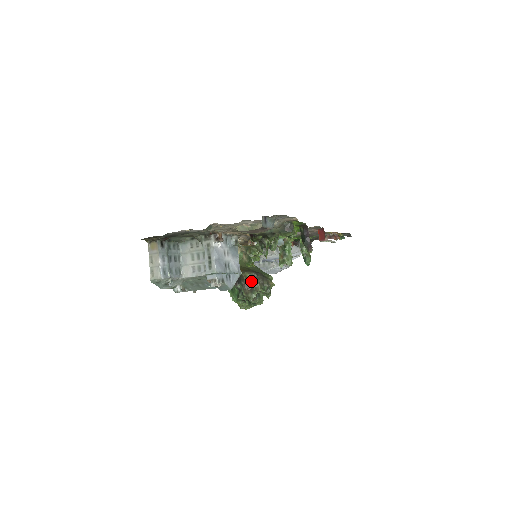
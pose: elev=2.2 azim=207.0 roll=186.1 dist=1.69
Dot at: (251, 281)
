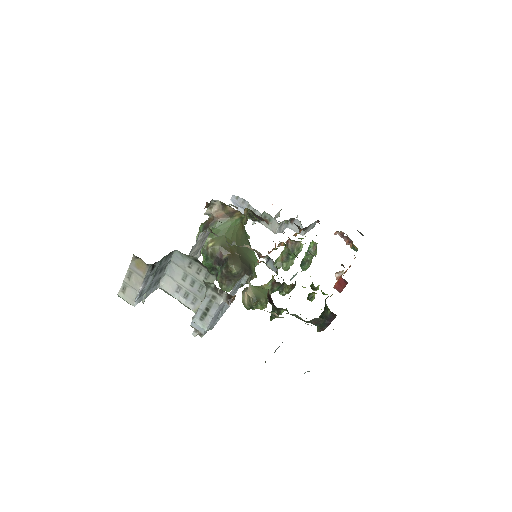
Dot at: (234, 276)
